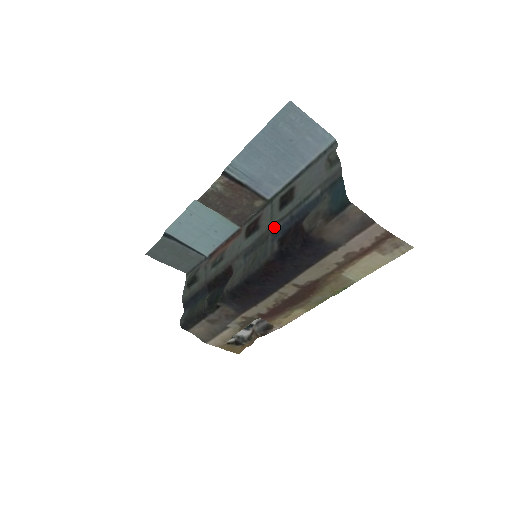
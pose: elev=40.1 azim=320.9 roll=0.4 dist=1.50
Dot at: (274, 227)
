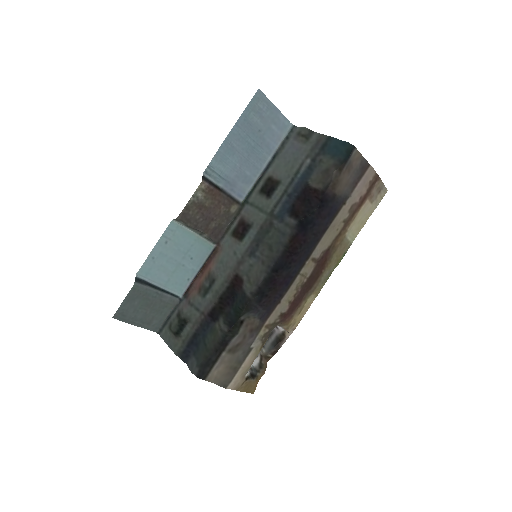
Dot at: (273, 212)
